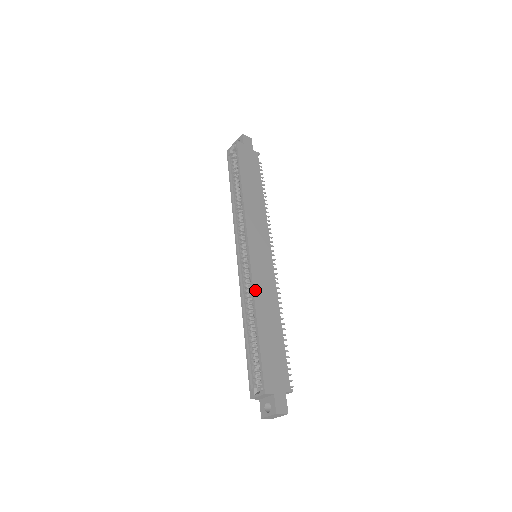
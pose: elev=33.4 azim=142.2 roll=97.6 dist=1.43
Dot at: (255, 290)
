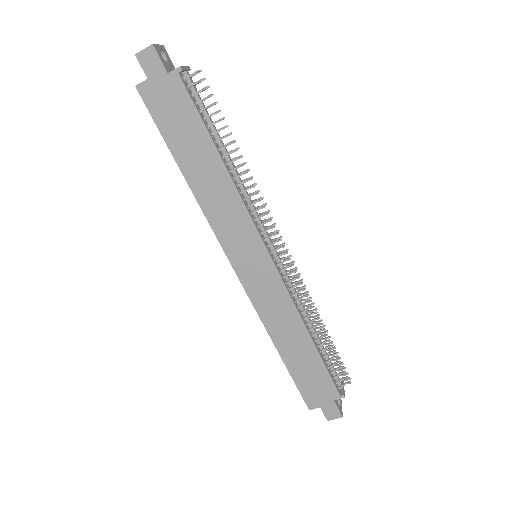
Dot at: (262, 318)
